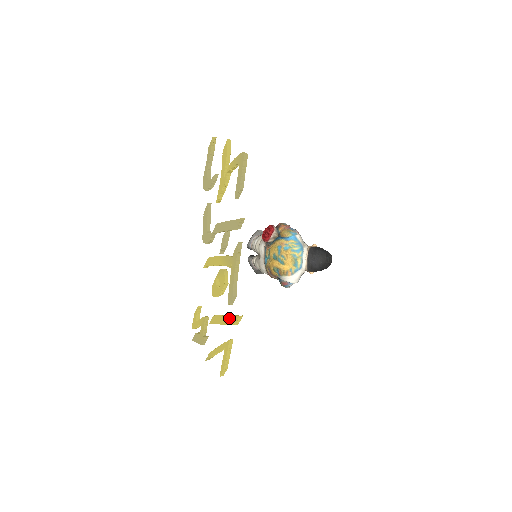
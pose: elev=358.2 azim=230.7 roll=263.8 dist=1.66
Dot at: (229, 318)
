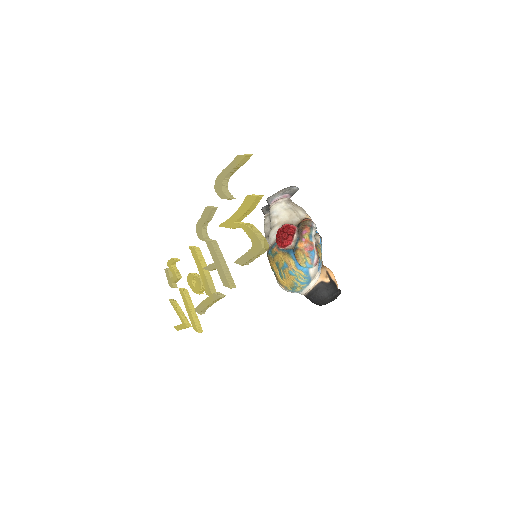
Dot at: (192, 318)
